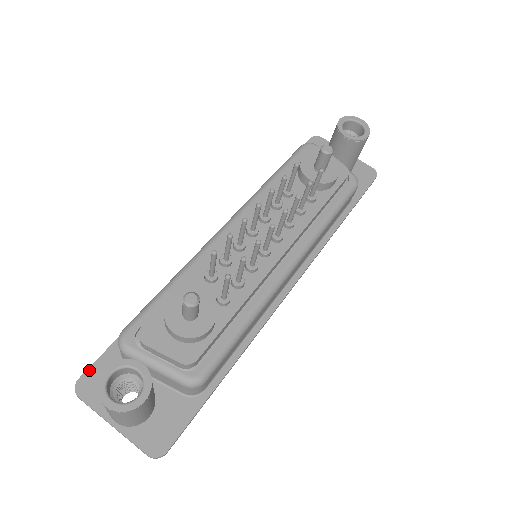
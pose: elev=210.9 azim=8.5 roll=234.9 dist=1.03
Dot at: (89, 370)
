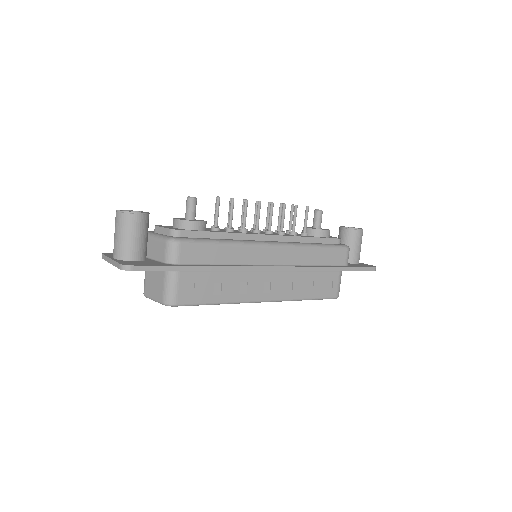
Dot at: occluded
